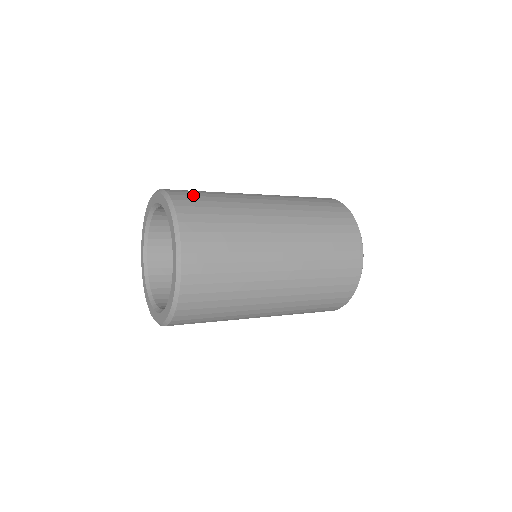
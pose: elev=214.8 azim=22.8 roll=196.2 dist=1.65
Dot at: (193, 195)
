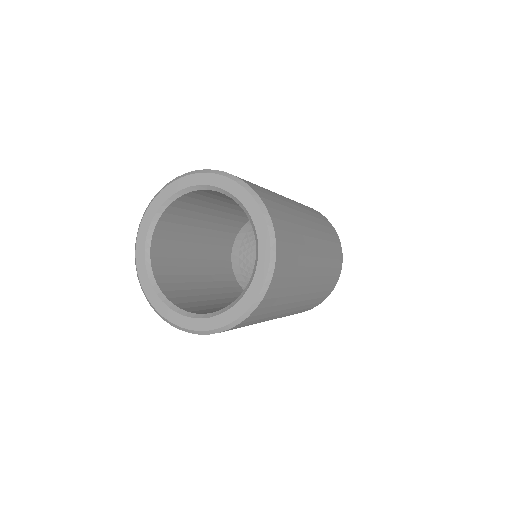
Dot at: occluded
